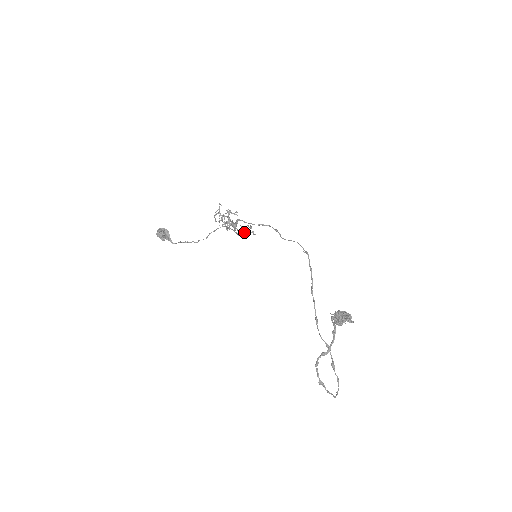
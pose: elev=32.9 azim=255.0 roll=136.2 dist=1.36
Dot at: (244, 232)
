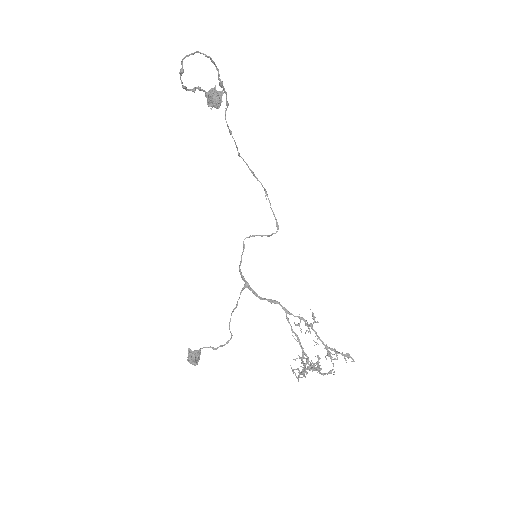
Dot at: (300, 322)
